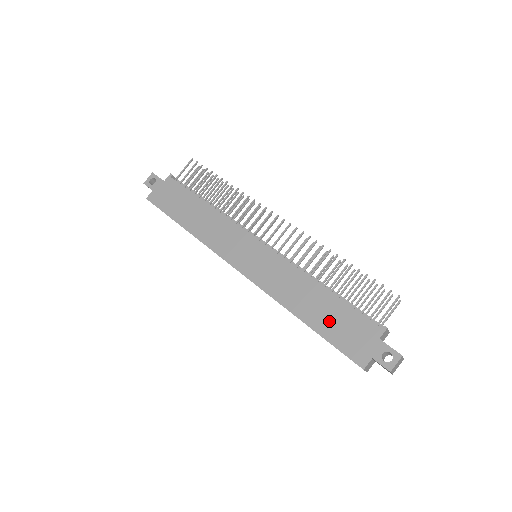
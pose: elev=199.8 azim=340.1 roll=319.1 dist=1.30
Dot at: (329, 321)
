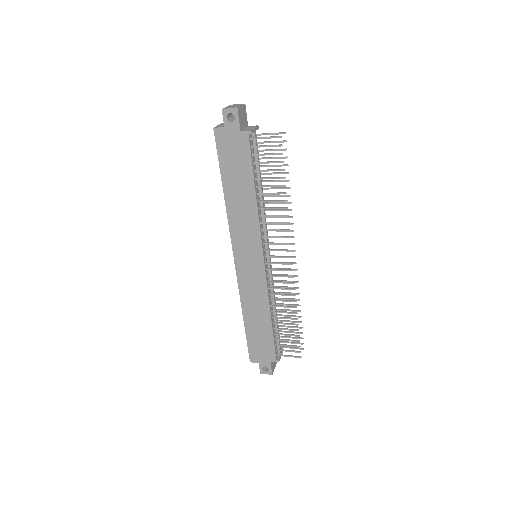
Dot at: (256, 334)
